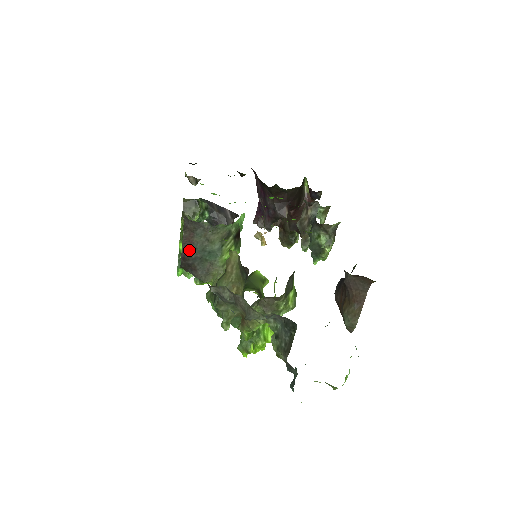
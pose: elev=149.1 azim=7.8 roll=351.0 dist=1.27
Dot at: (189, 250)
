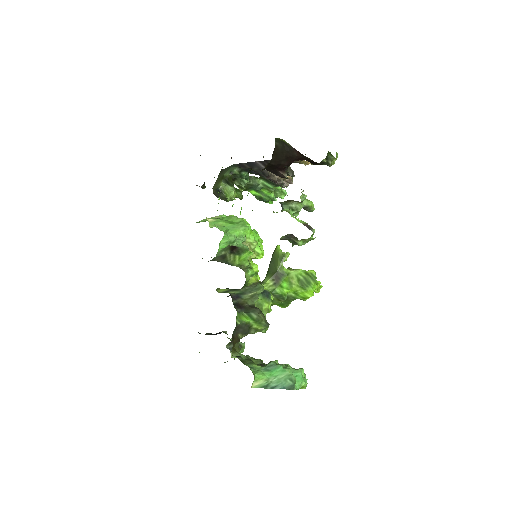
Dot at: occluded
